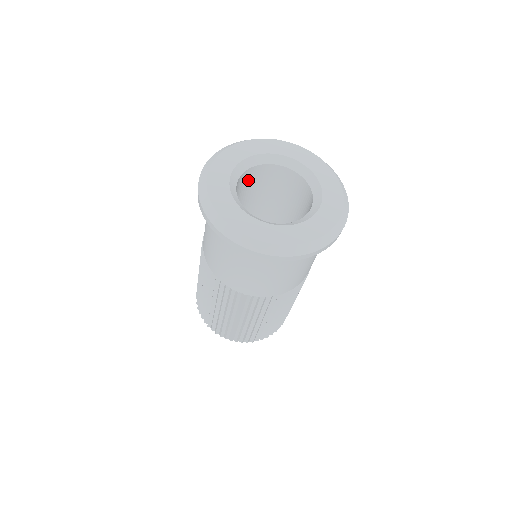
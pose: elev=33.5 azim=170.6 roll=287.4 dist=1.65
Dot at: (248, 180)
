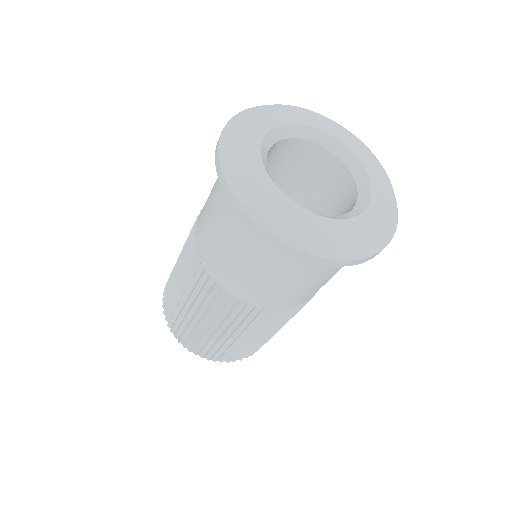
Dot at: (314, 164)
